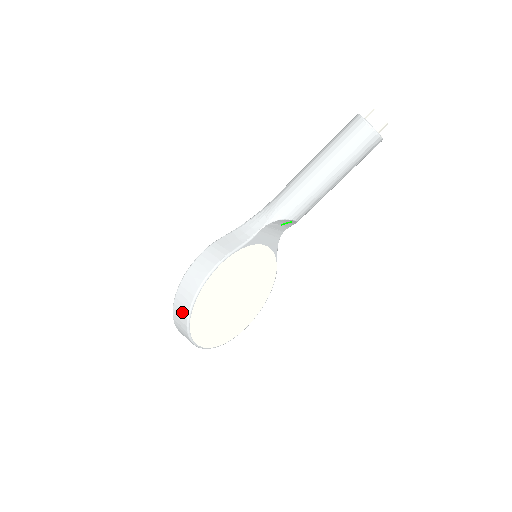
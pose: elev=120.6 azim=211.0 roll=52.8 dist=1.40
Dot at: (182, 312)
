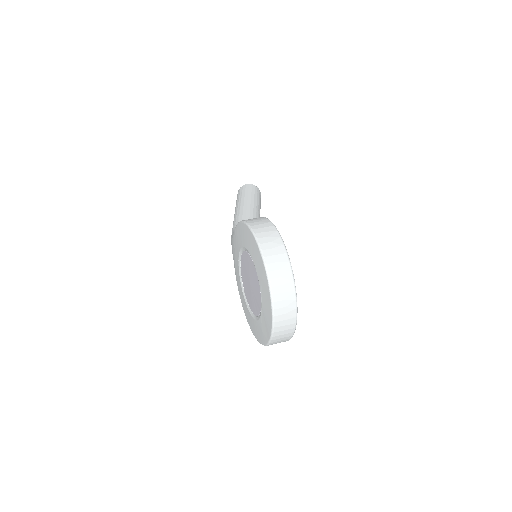
Dot at: (274, 243)
